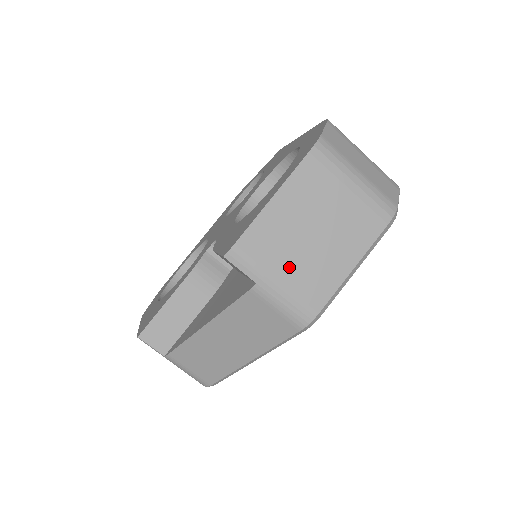
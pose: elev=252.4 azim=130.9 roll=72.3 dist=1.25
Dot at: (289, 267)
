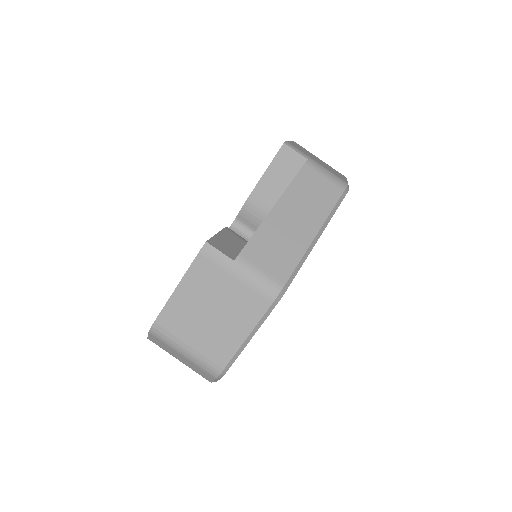
Dot at: (318, 162)
